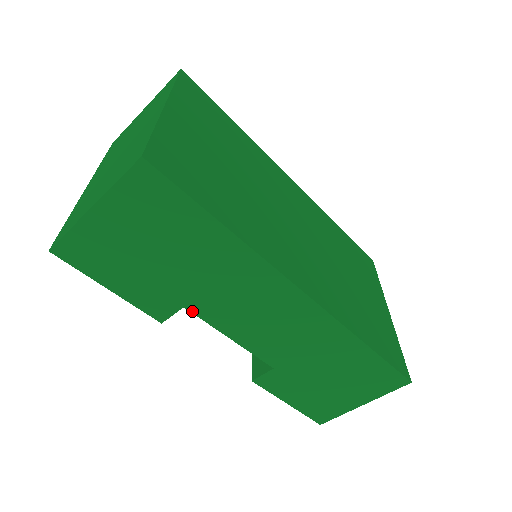
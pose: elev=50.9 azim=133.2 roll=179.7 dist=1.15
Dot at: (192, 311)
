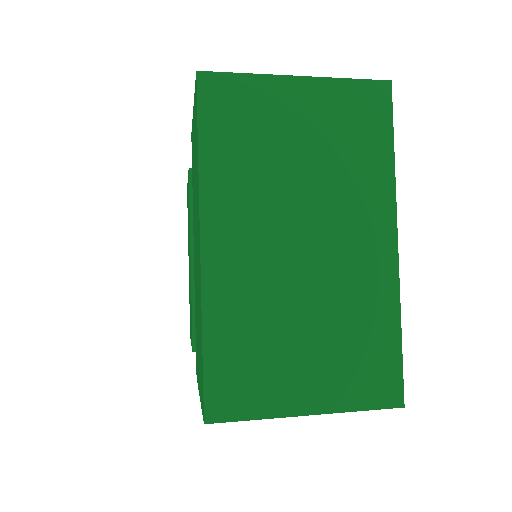
Dot at: occluded
